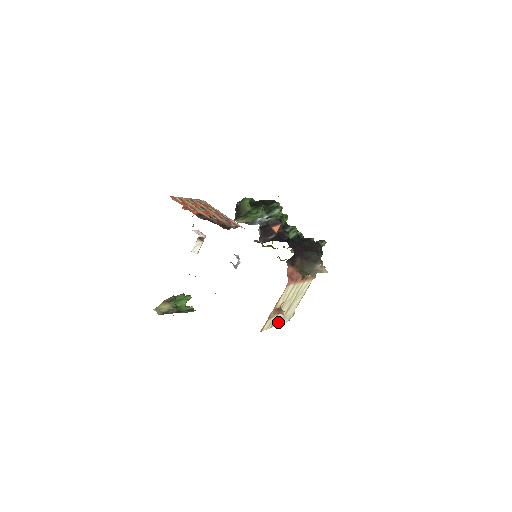
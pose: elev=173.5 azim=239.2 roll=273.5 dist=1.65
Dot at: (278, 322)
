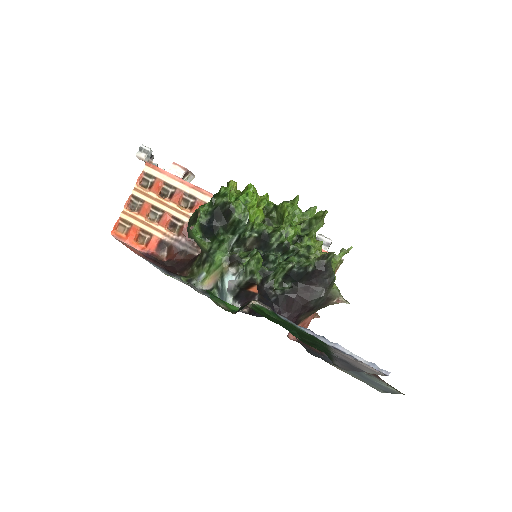
Dot at: occluded
